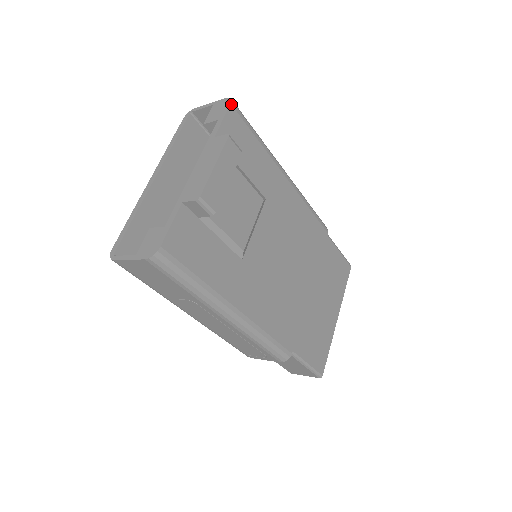
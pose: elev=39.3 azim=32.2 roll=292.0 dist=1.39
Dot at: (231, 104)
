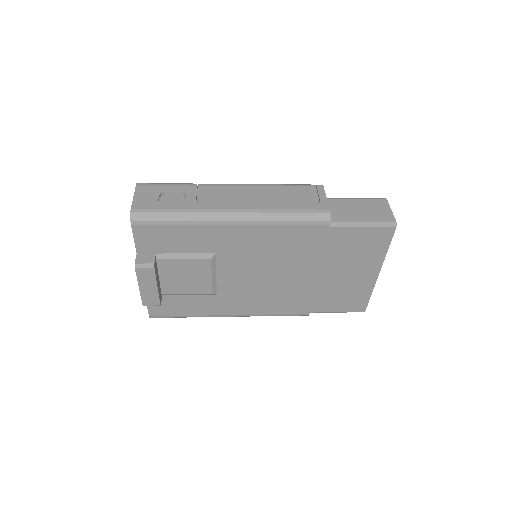
Dot at: (131, 224)
